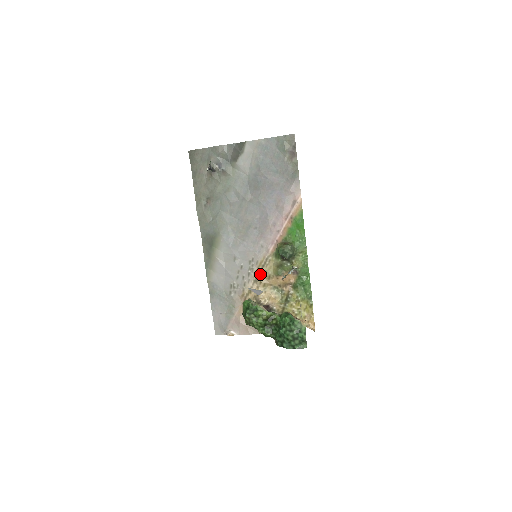
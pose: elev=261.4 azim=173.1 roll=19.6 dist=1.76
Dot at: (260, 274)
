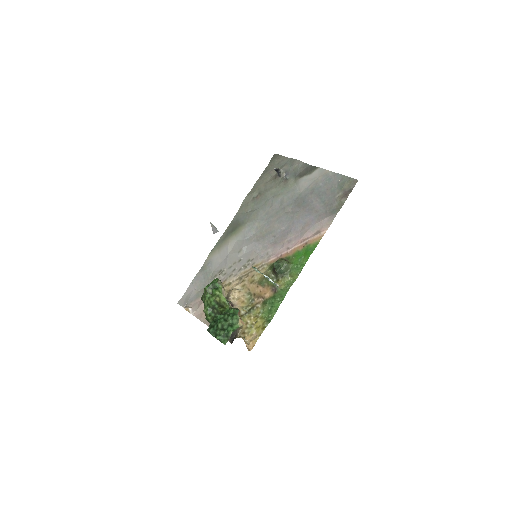
Dot at: (248, 275)
